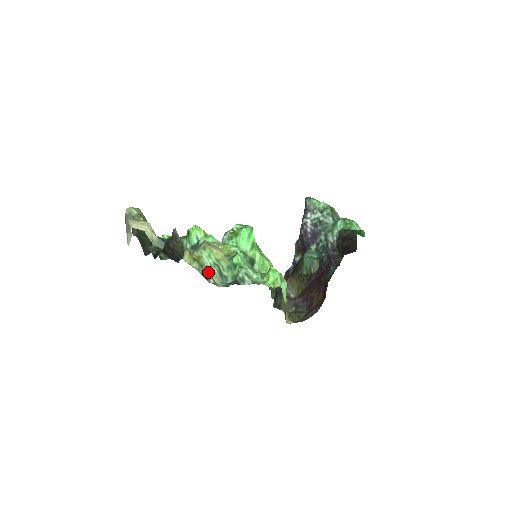
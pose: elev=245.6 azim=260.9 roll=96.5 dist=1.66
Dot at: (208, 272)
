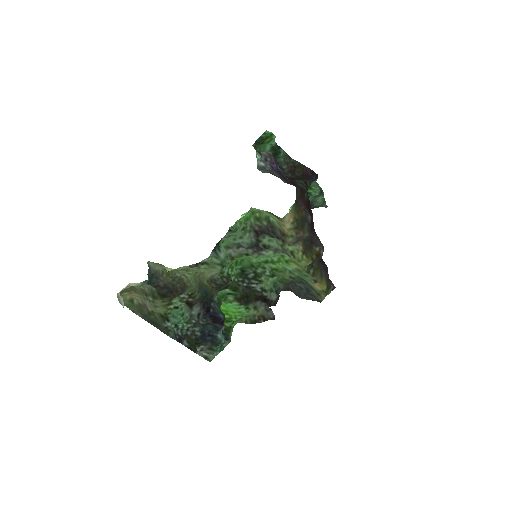
Dot at: (202, 271)
